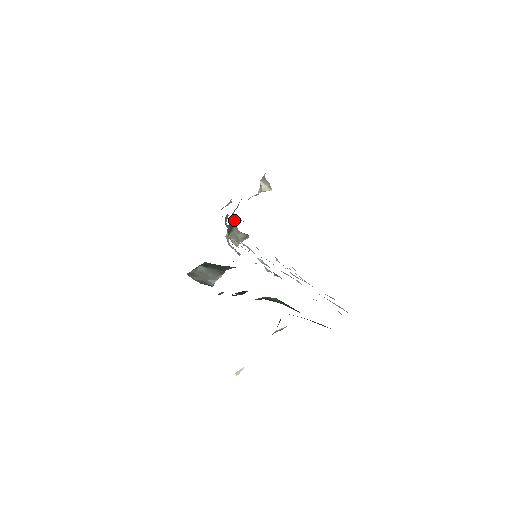
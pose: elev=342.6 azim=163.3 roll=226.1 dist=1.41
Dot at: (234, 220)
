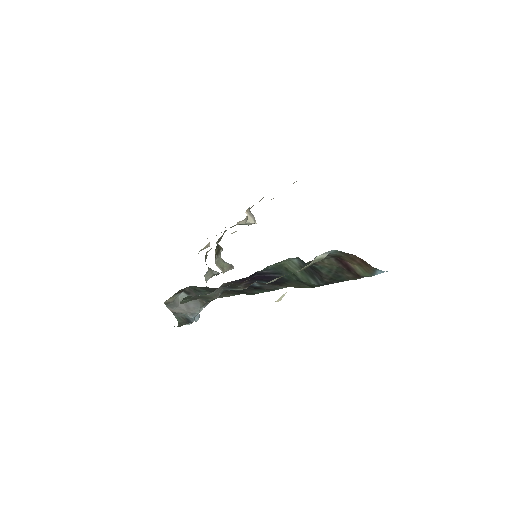
Dot at: (220, 246)
